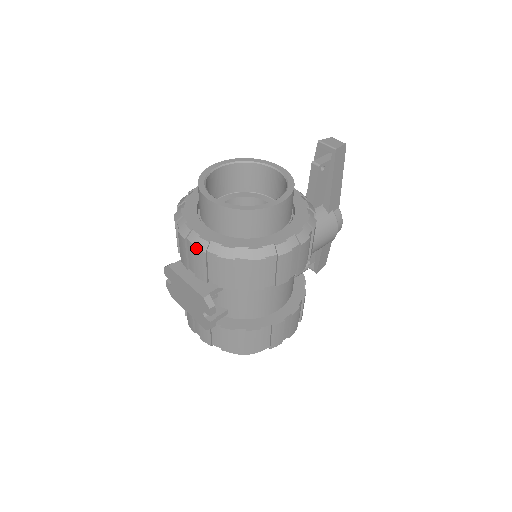
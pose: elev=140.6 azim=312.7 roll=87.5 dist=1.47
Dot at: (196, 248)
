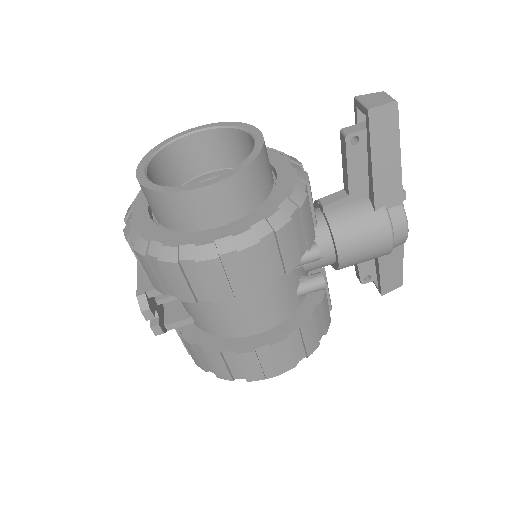
Dot at: (124, 234)
